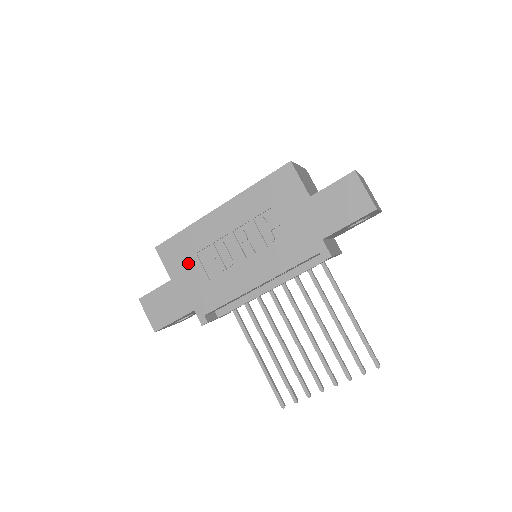
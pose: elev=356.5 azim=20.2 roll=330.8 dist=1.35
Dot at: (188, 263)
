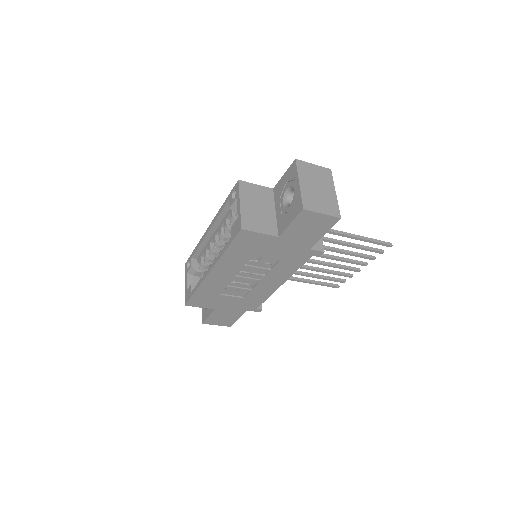
Dot at: (218, 300)
